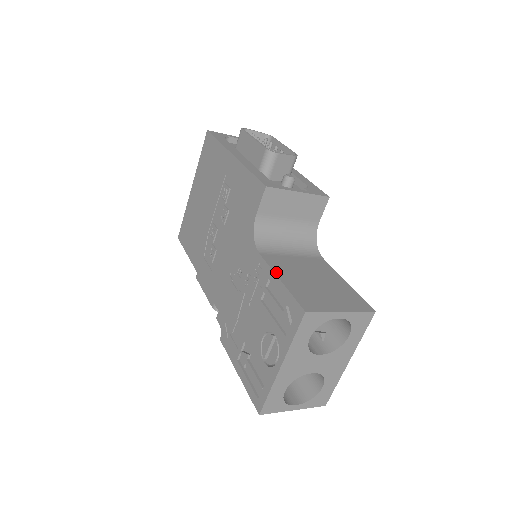
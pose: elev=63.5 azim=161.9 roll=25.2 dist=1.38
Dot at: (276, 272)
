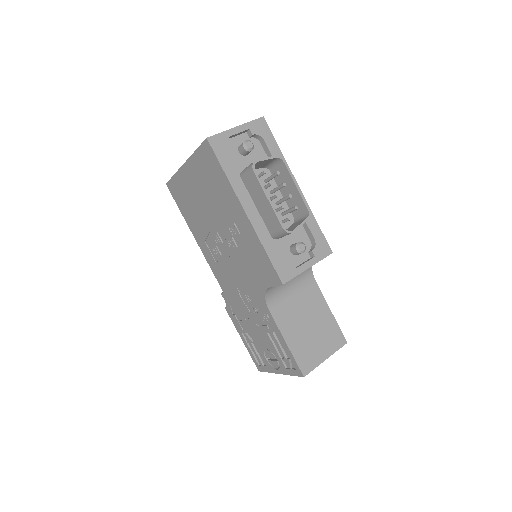
Dot at: (283, 334)
